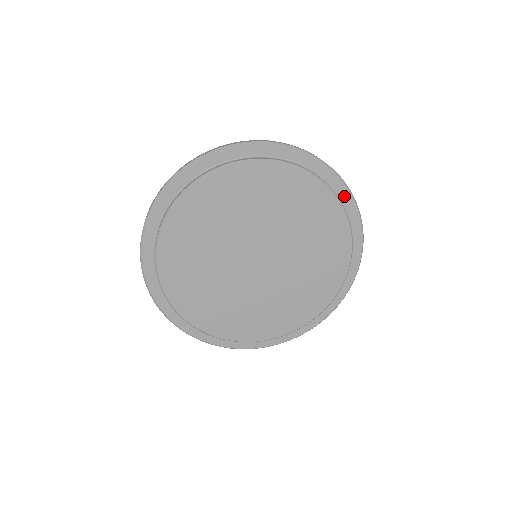
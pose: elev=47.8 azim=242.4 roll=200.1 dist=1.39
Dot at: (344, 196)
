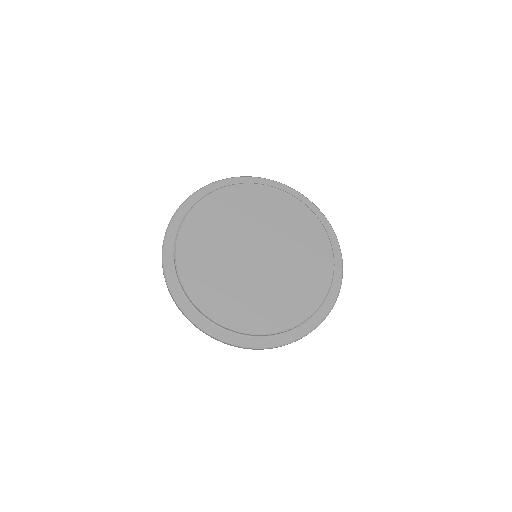
Dot at: (319, 217)
